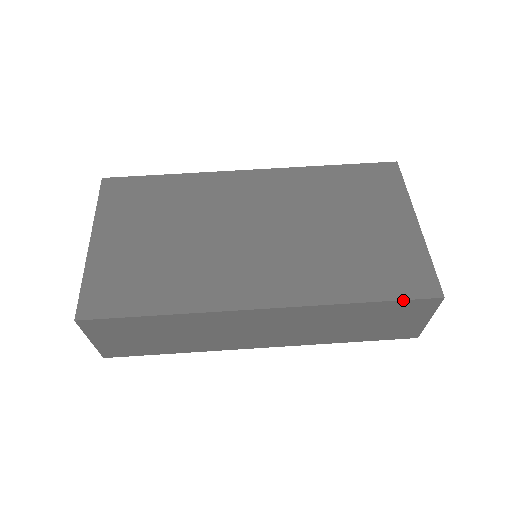
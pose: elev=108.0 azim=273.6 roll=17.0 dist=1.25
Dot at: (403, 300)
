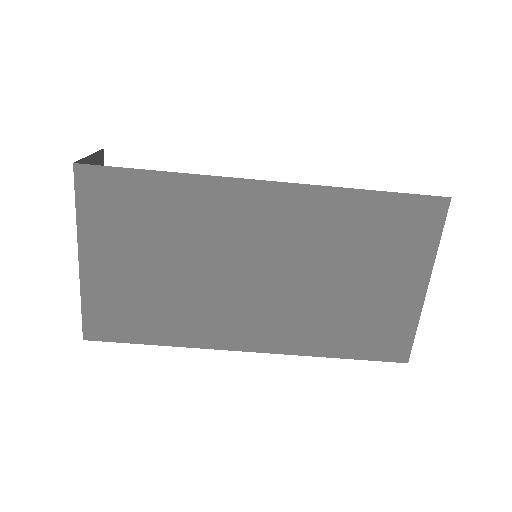
Dot at: (372, 360)
